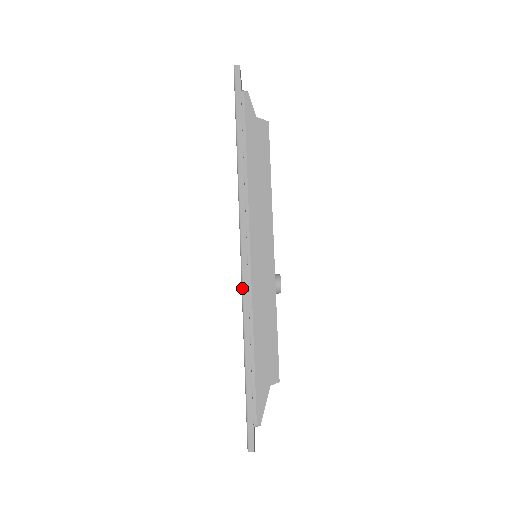
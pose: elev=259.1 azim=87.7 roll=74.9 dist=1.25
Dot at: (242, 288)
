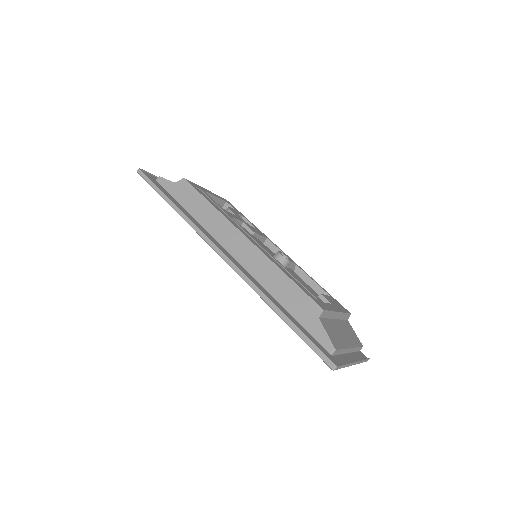
Dot at: (238, 274)
